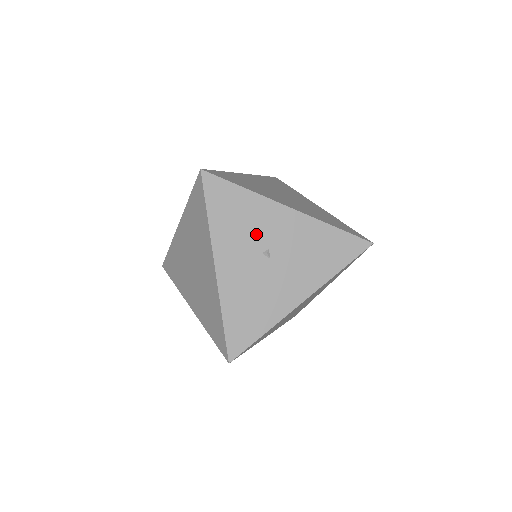
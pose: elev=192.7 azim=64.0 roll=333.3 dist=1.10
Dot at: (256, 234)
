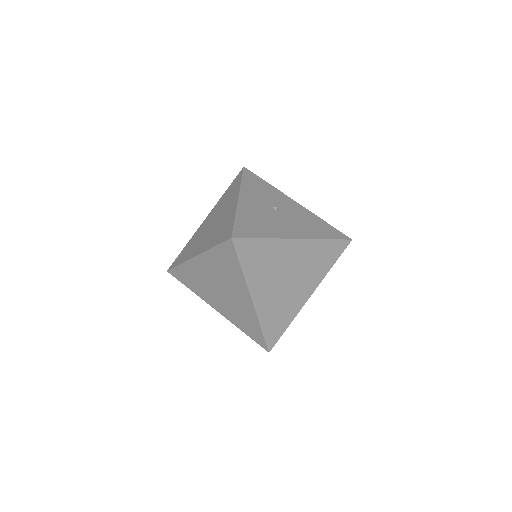
Dot at: (271, 199)
